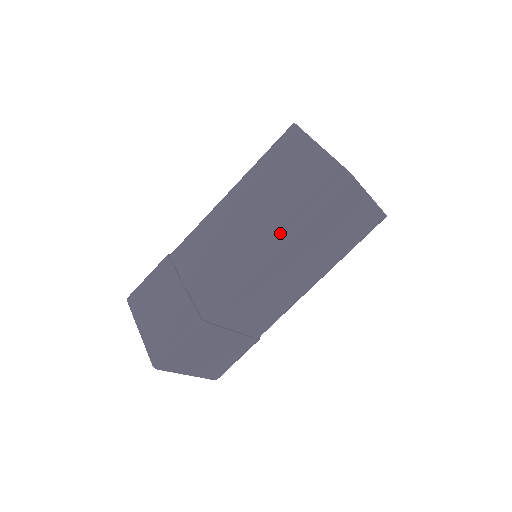
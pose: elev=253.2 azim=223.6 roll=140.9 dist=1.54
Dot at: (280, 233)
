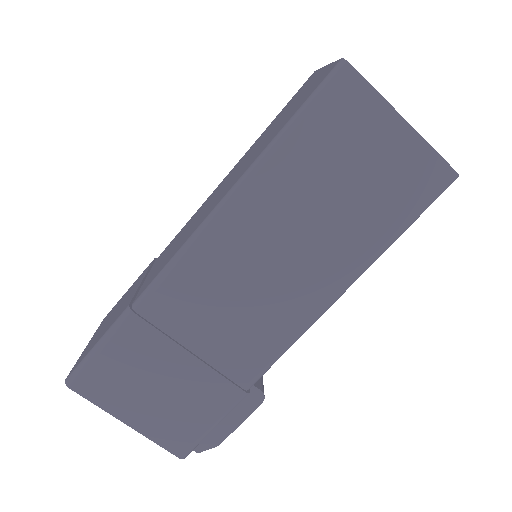
Dot at: (245, 170)
